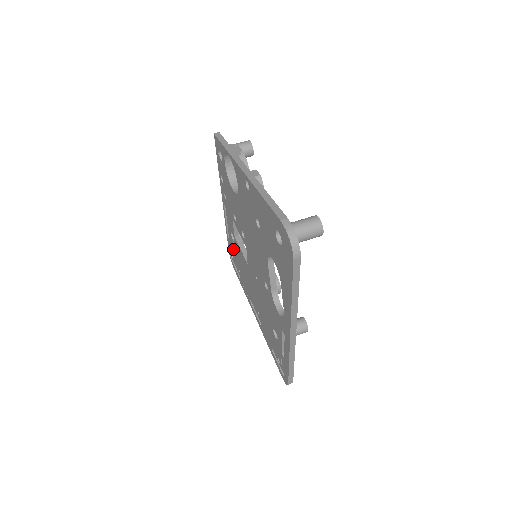
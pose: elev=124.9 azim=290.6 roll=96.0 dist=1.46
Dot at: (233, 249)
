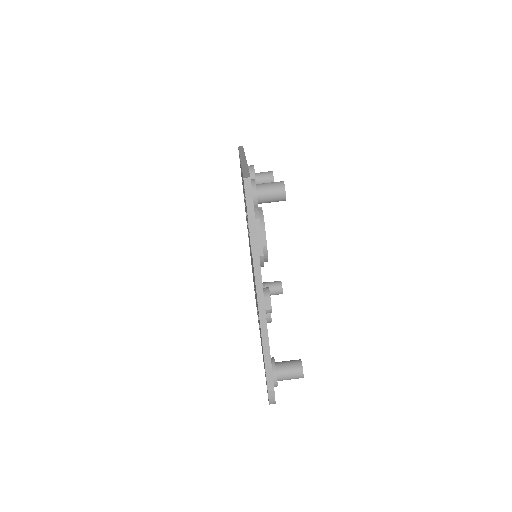
Dot at: occluded
